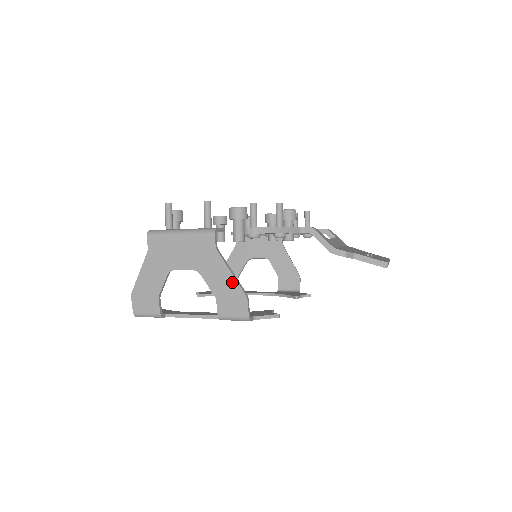
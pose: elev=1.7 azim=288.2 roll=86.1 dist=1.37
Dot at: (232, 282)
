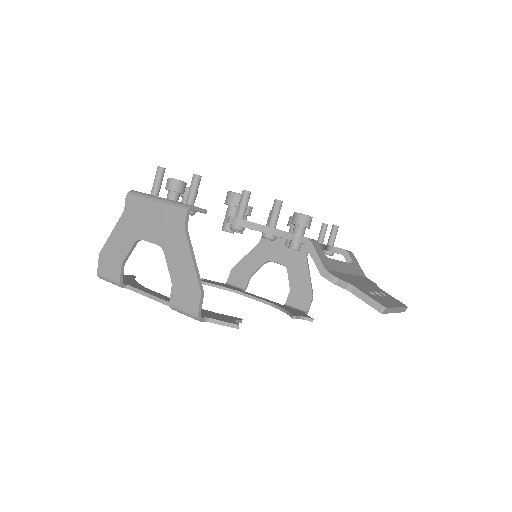
Dot at: (191, 271)
